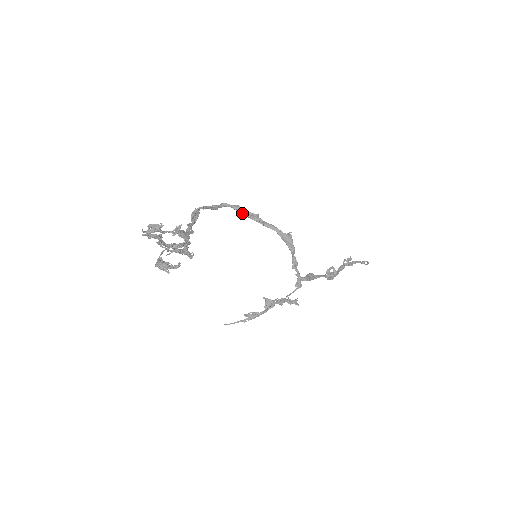
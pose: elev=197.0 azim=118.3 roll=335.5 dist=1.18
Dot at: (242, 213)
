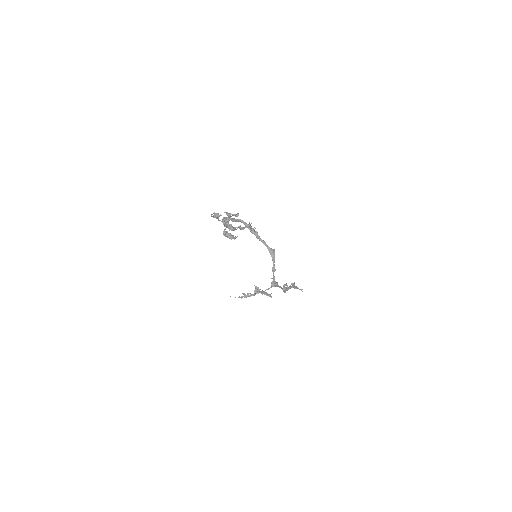
Dot at: (248, 228)
